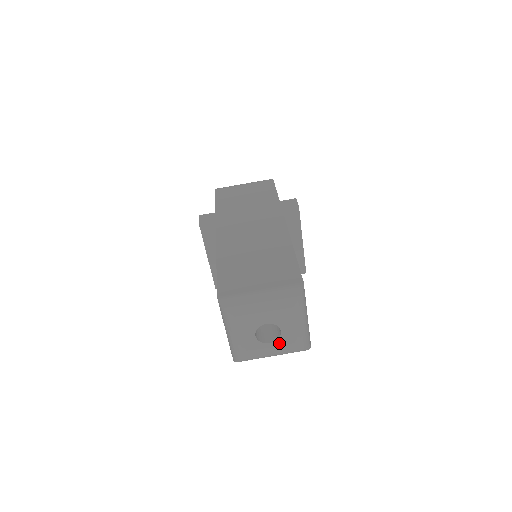
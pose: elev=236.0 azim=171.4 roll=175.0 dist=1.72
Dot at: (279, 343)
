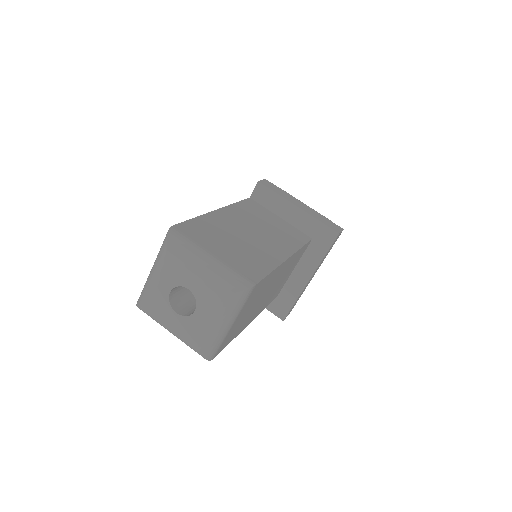
Dot at: (202, 304)
